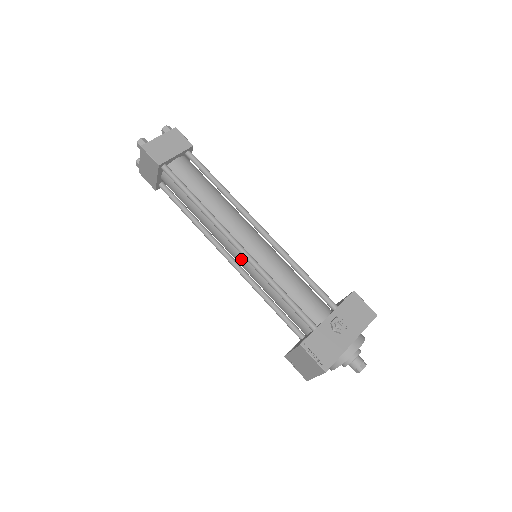
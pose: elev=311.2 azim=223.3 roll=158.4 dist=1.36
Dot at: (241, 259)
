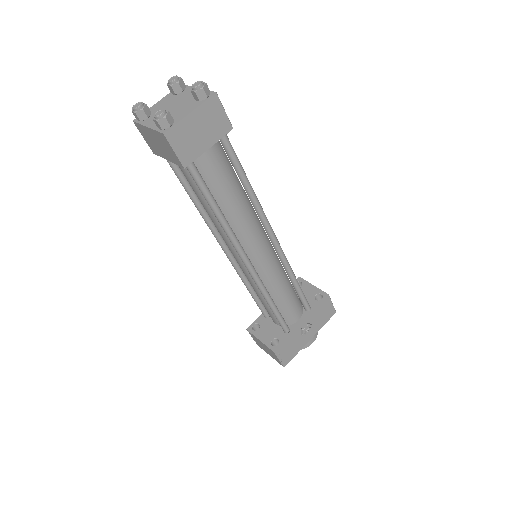
Dot at: (243, 266)
